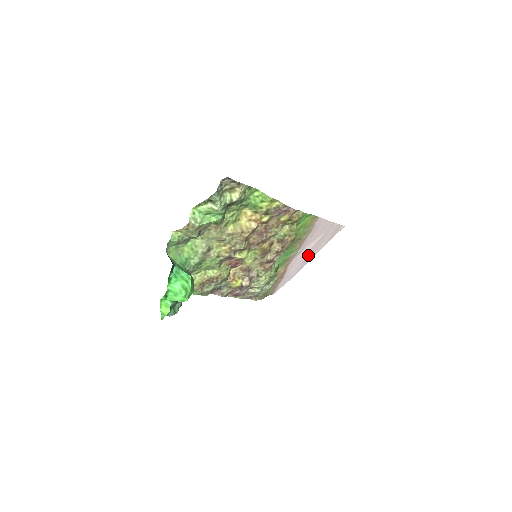
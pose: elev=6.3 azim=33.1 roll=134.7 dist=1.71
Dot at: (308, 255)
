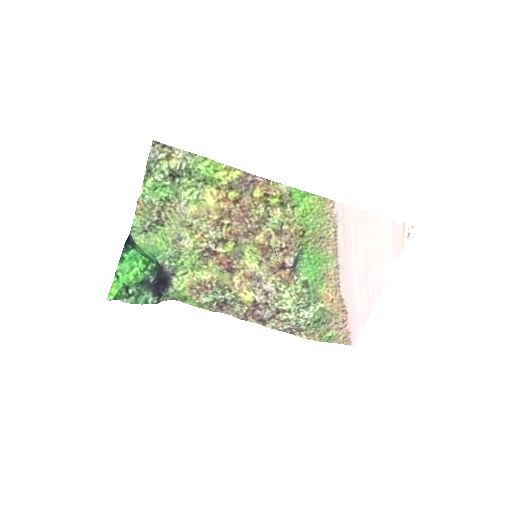
Dot at: (369, 274)
